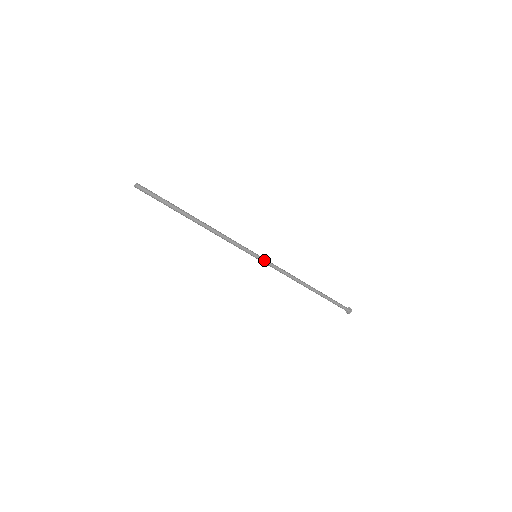
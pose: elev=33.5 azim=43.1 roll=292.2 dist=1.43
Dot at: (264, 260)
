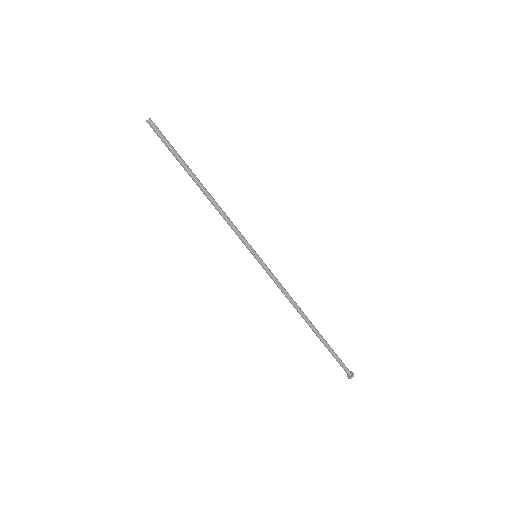
Dot at: (263, 265)
